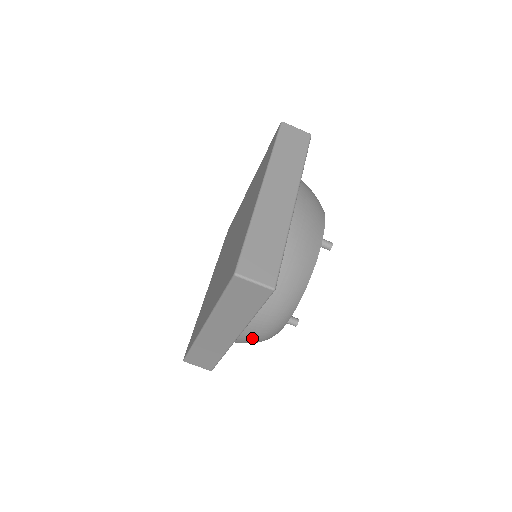
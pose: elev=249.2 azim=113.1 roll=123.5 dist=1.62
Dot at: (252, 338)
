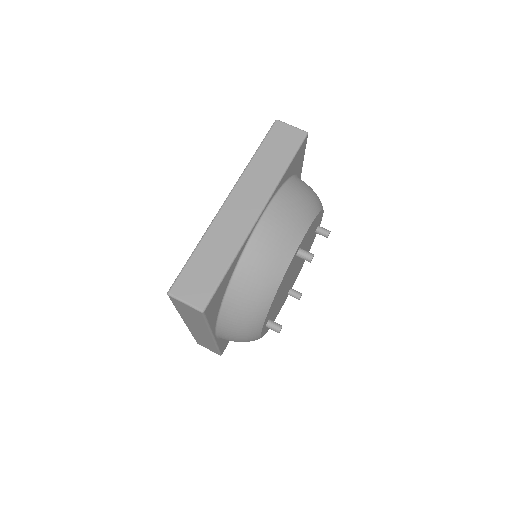
Dot at: (231, 340)
